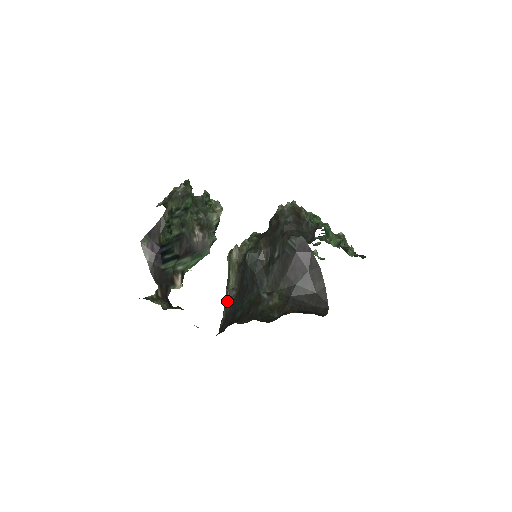
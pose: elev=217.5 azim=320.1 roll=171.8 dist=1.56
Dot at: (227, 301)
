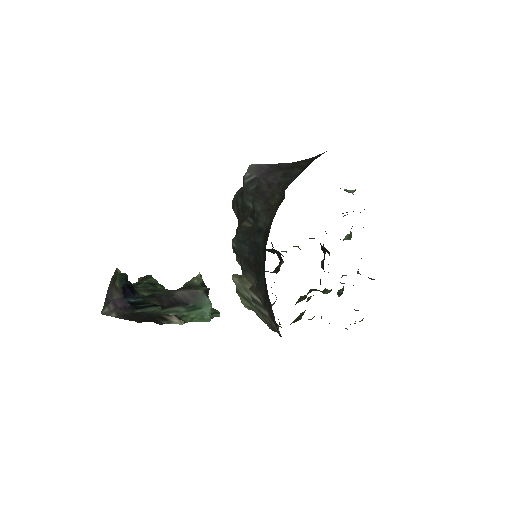
Dot at: (259, 303)
